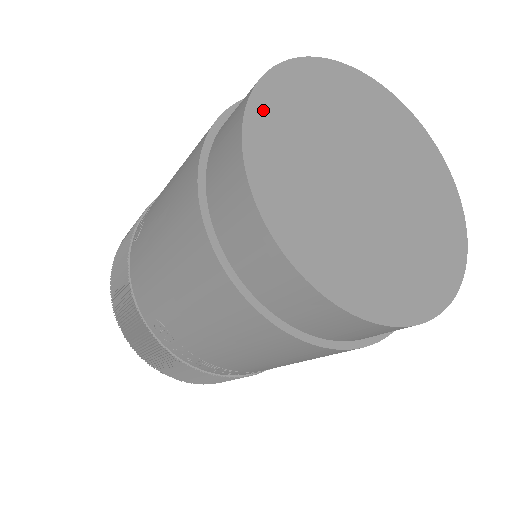
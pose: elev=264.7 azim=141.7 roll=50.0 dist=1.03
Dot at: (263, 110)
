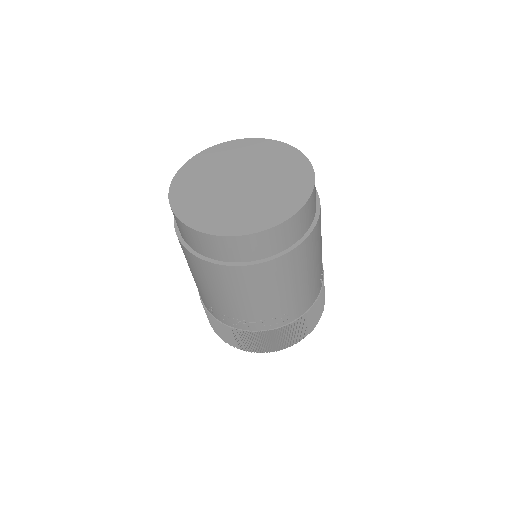
Dot at: (181, 177)
